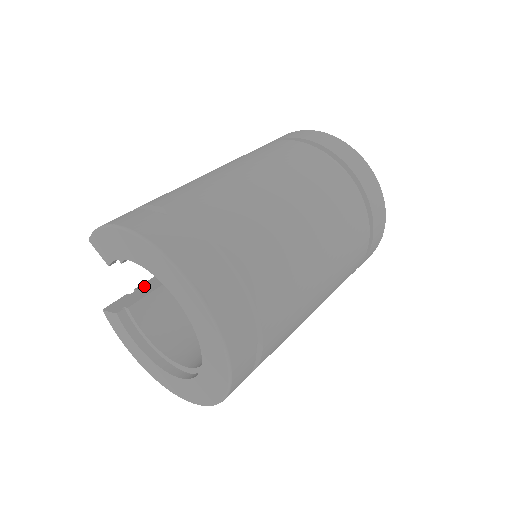
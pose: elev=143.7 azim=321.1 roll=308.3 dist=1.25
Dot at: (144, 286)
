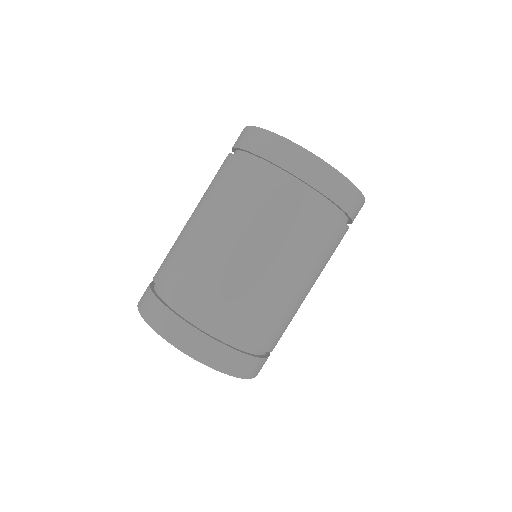
Dot at: occluded
